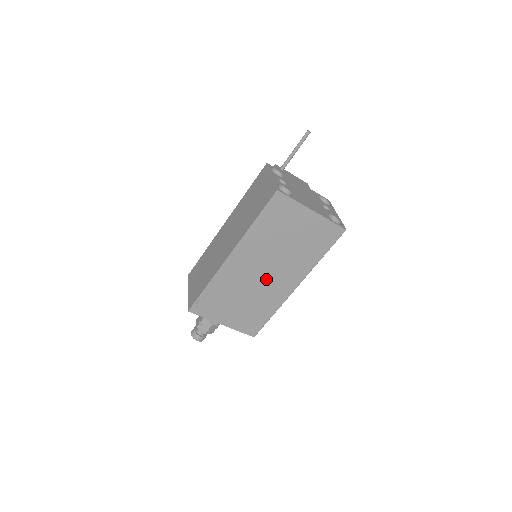
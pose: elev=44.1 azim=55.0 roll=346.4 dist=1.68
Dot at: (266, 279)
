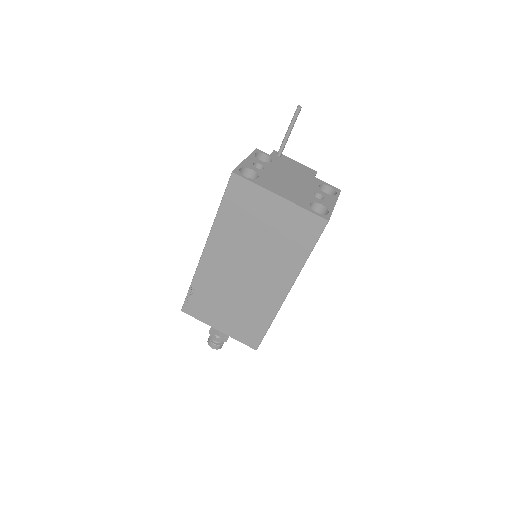
Dot at: (250, 280)
